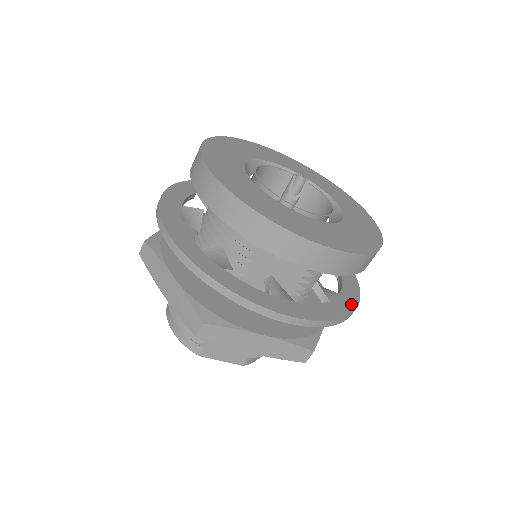
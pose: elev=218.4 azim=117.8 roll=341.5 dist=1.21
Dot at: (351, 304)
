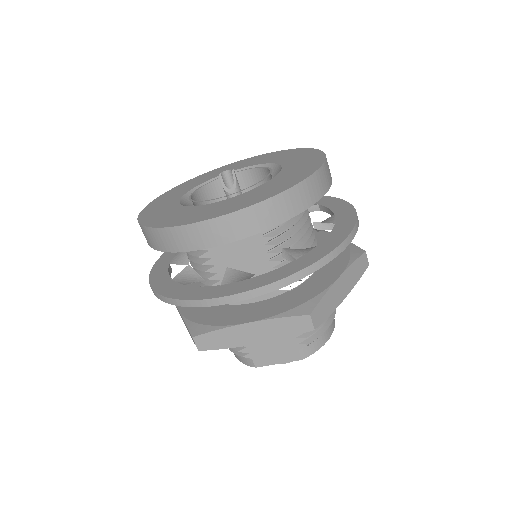
Dot at: (327, 249)
